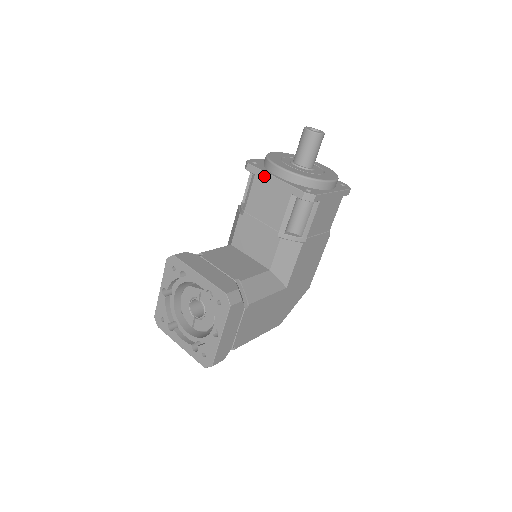
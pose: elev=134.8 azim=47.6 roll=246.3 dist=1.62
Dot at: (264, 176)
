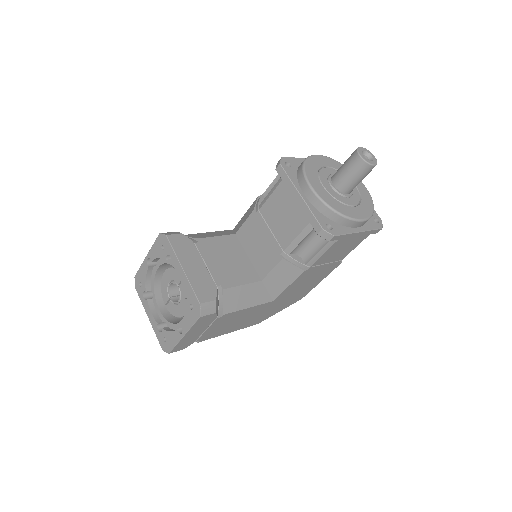
Dot at: (290, 187)
